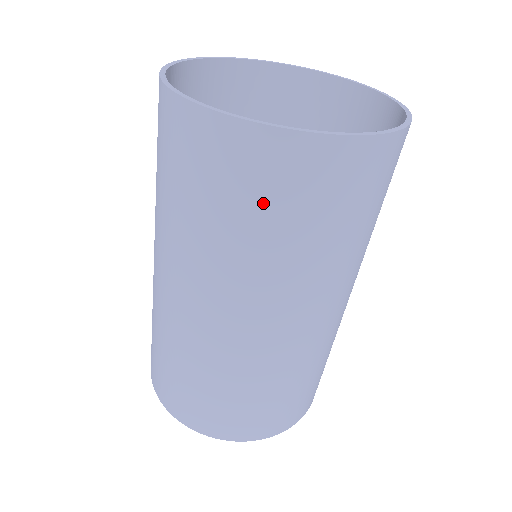
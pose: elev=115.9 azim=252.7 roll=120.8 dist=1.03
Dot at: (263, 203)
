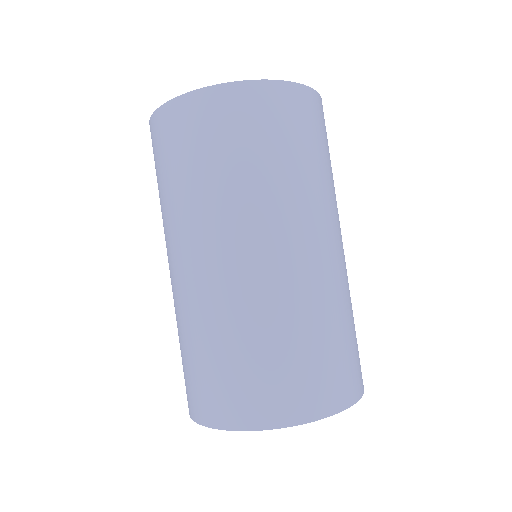
Dot at: (258, 135)
